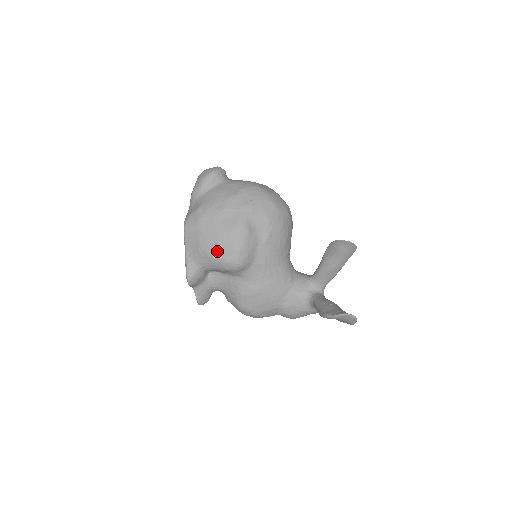
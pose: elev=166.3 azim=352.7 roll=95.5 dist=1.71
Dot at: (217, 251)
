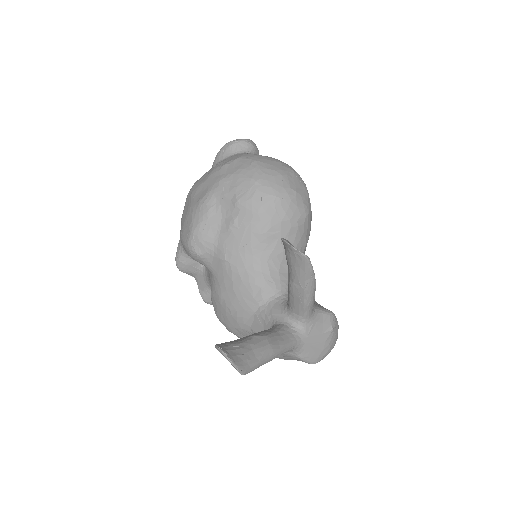
Dot at: (182, 230)
